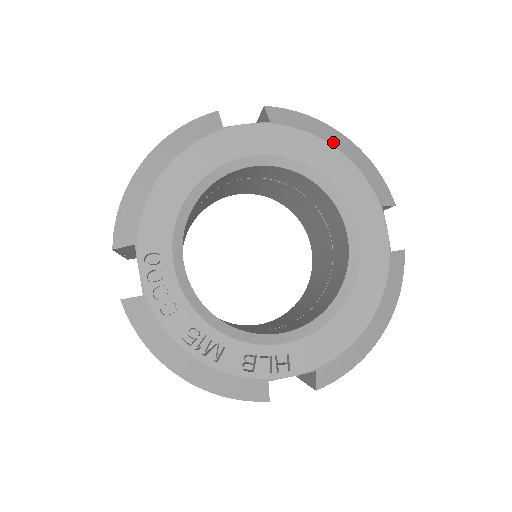
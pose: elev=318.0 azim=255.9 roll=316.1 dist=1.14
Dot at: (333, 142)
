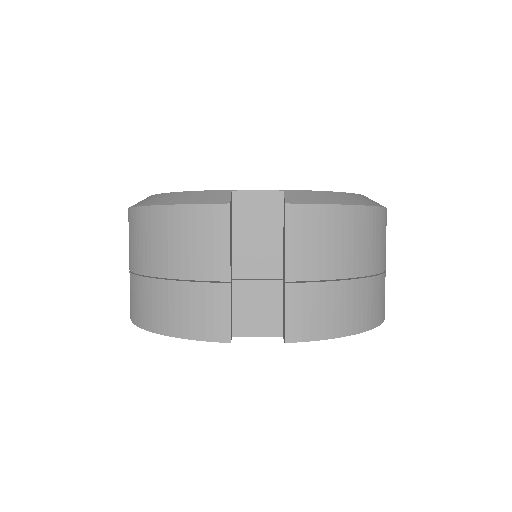
Dot at: occluded
